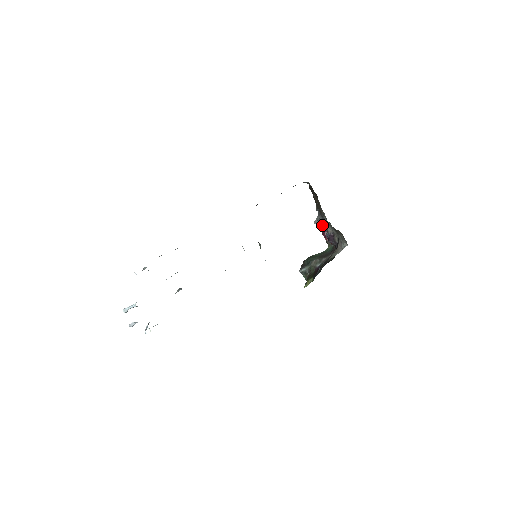
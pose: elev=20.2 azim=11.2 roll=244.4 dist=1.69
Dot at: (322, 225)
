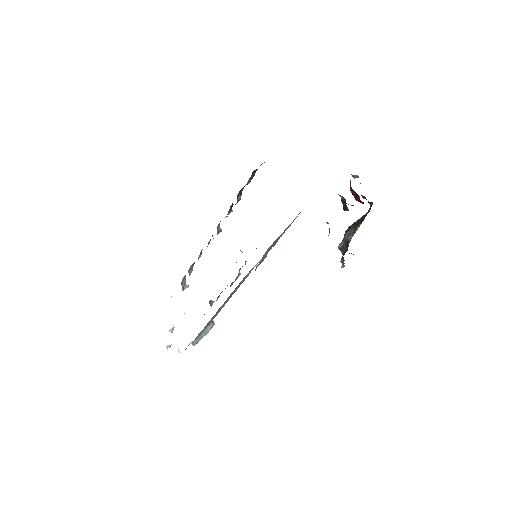
Dot at: (350, 183)
